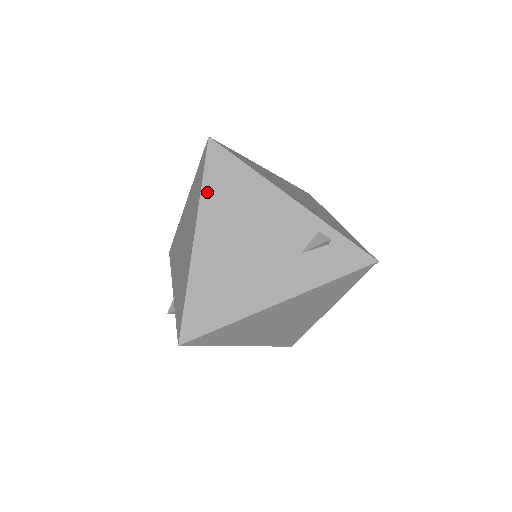
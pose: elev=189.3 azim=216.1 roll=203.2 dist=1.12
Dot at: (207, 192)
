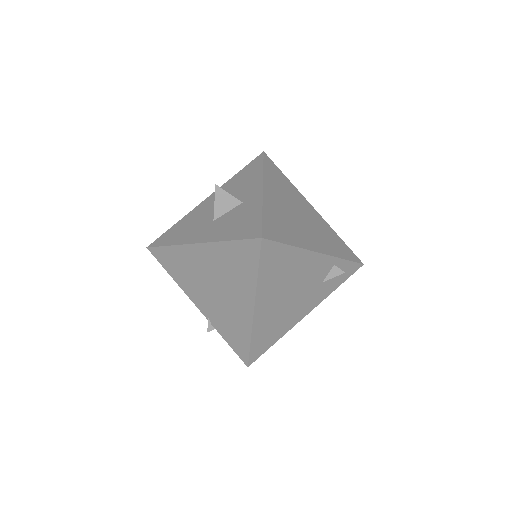
Dot at: (262, 278)
